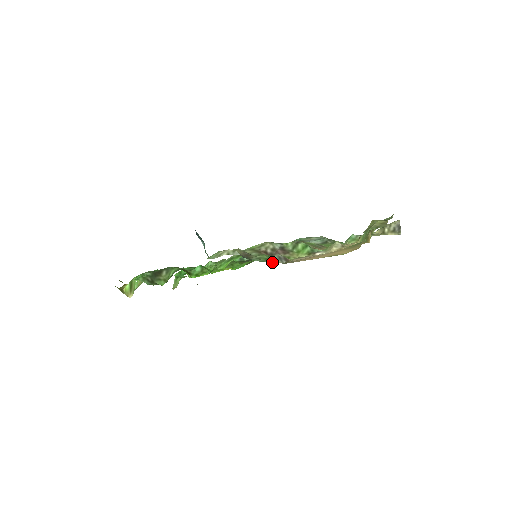
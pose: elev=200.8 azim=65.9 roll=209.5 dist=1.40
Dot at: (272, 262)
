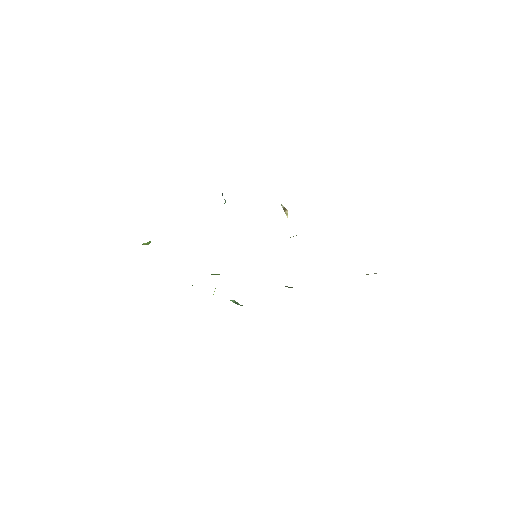
Dot at: occluded
